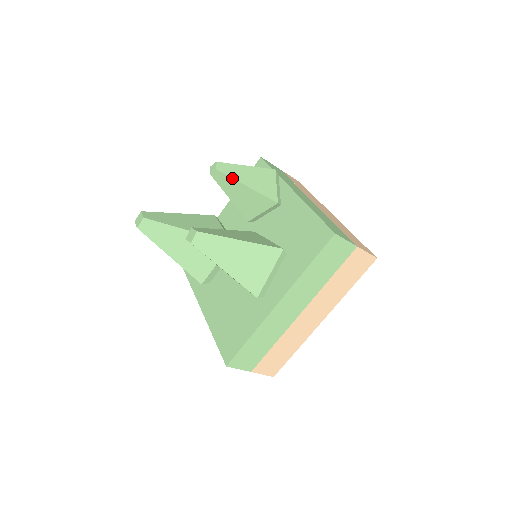
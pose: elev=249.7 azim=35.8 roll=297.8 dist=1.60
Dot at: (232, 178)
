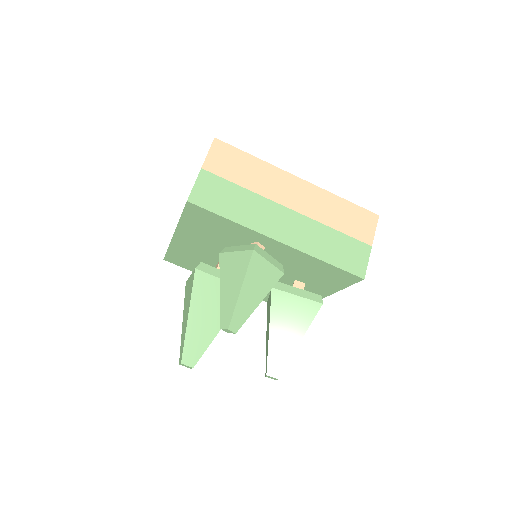
Dot at: occluded
